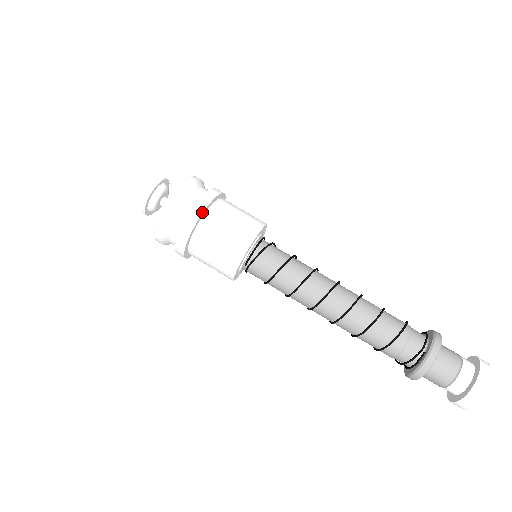
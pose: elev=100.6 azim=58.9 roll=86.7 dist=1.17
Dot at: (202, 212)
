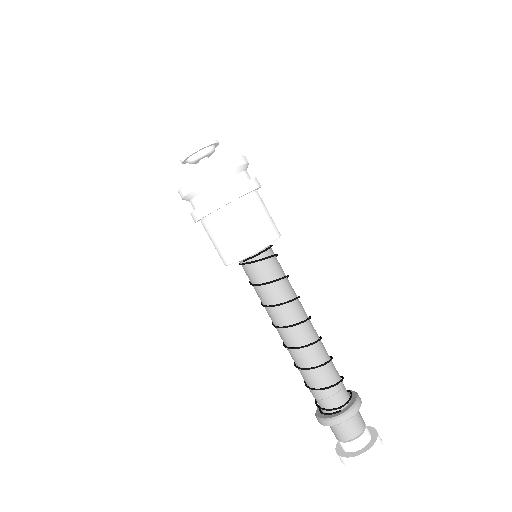
Dot at: (233, 200)
